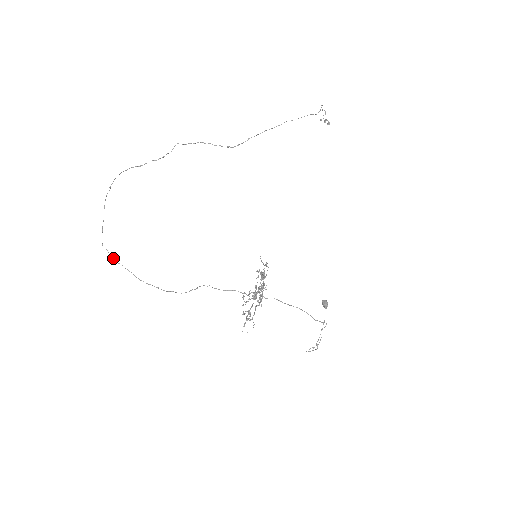
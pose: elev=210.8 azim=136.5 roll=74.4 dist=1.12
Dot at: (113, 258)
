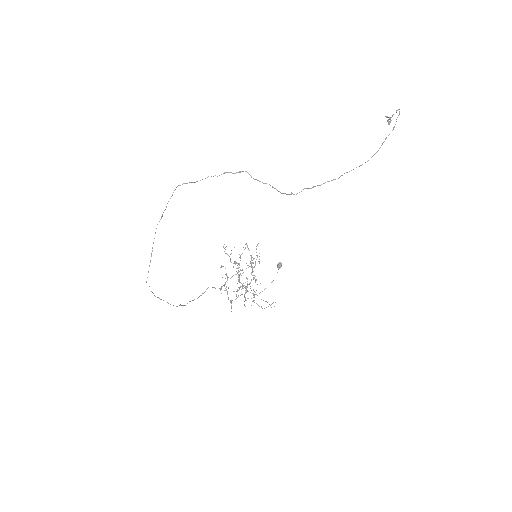
Dot at: (154, 295)
